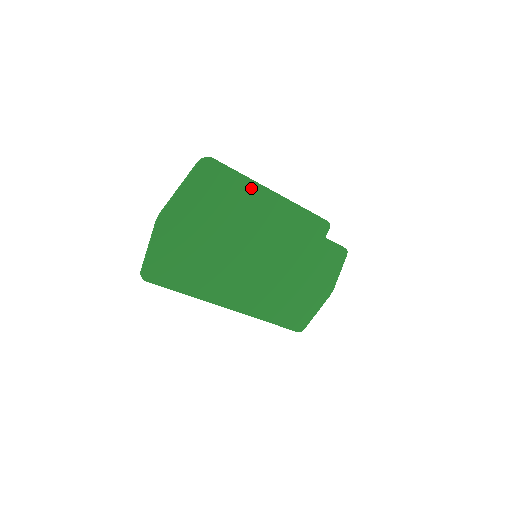
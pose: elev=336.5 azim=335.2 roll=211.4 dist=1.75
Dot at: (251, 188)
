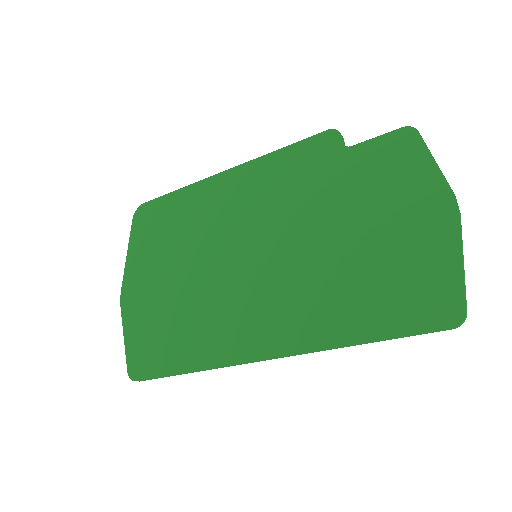
Dot at: (195, 193)
